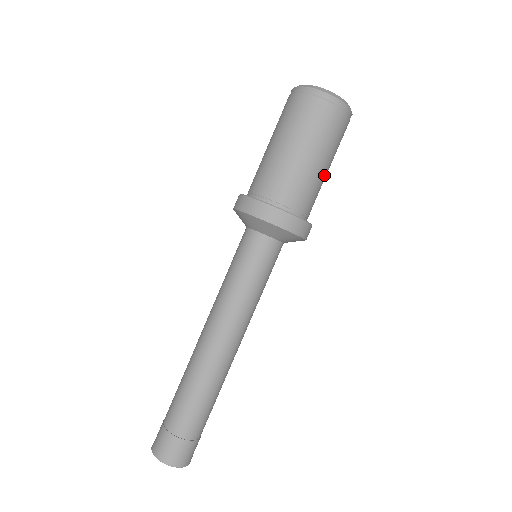
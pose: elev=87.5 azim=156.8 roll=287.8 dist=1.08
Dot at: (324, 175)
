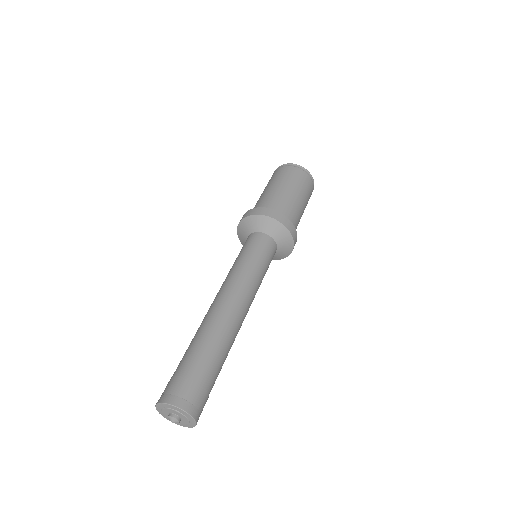
Dot at: (302, 214)
